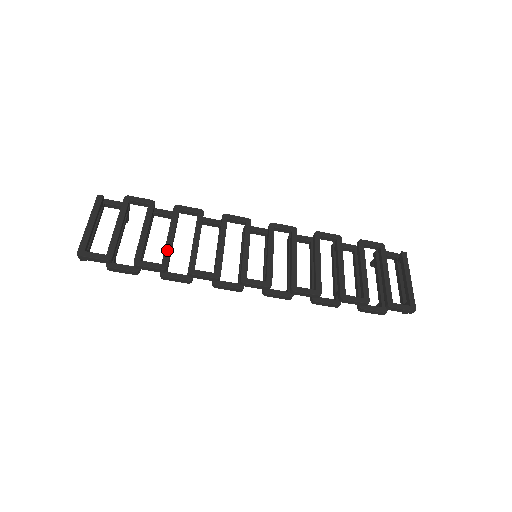
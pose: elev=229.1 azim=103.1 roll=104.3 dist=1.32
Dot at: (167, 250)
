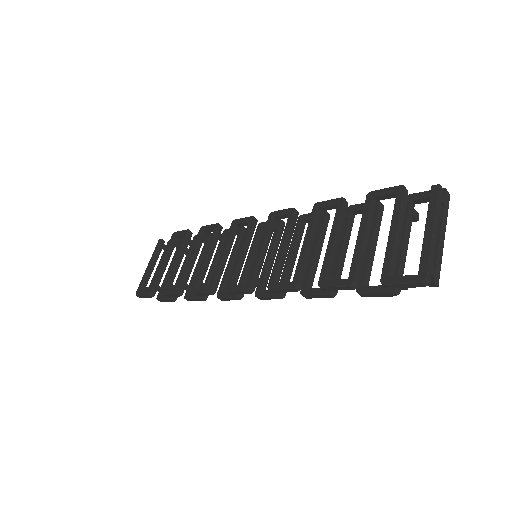
Dot at: (183, 274)
